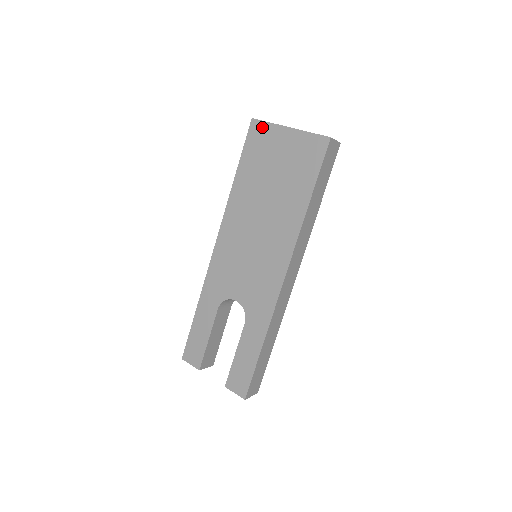
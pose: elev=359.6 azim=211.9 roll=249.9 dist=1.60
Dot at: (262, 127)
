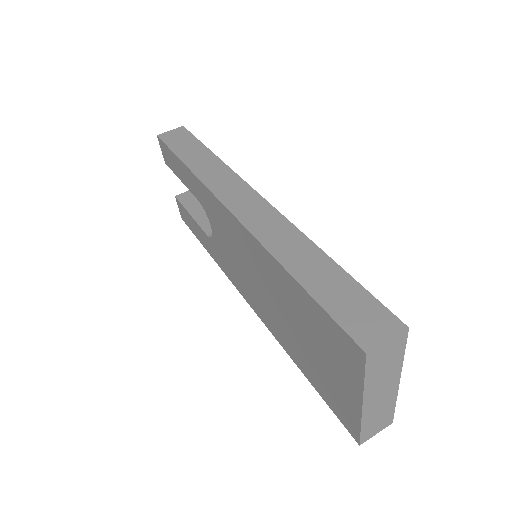
Dot at: (356, 364)
